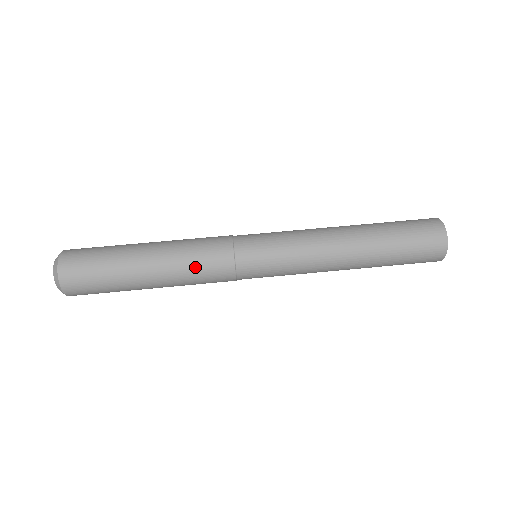
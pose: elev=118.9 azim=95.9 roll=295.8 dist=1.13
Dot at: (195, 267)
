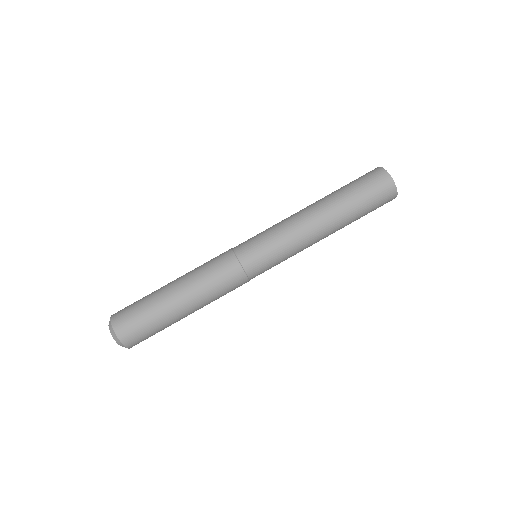
Dot at: occluded
